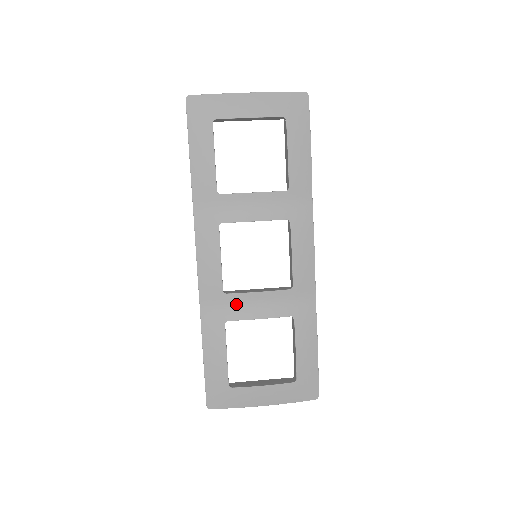
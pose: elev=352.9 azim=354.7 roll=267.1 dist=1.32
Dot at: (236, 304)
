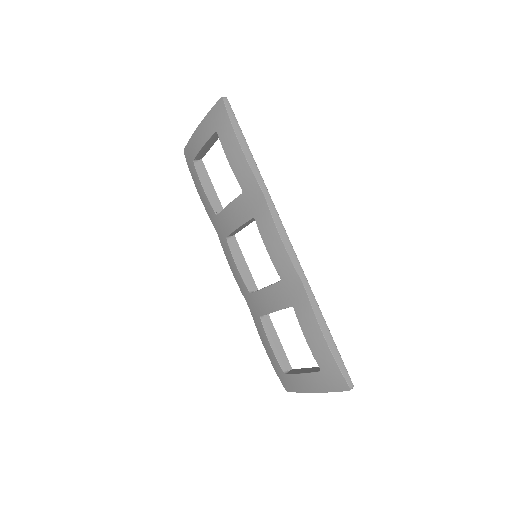
Dot at: (259, 301)
